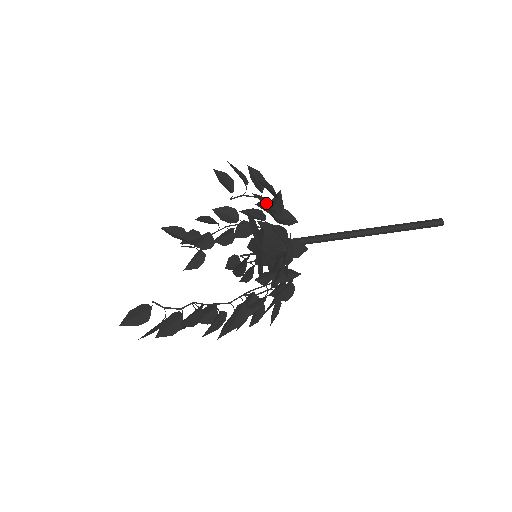
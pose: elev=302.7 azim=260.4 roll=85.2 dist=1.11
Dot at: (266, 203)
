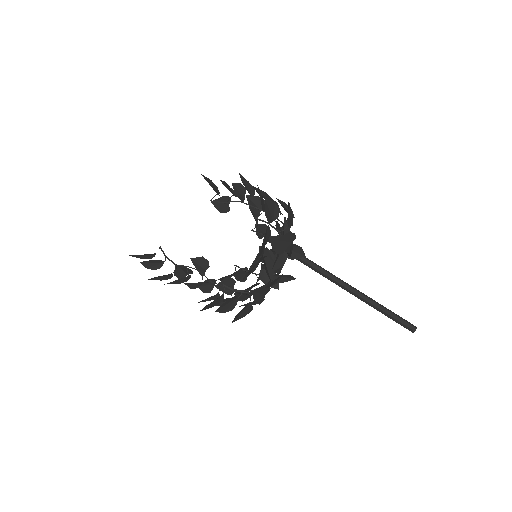
Dot at: occluded
